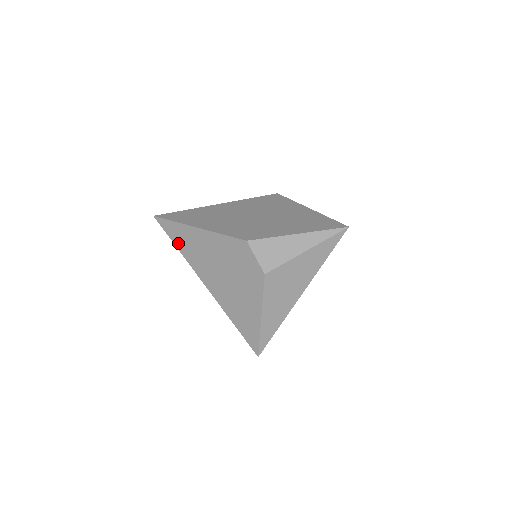
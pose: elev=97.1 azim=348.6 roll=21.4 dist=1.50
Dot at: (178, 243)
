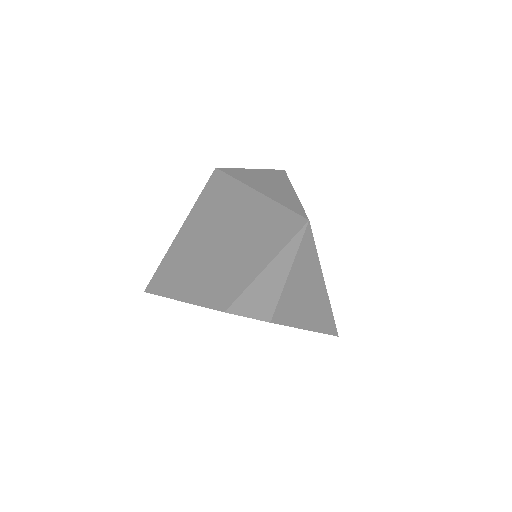
Dot at: occluded
